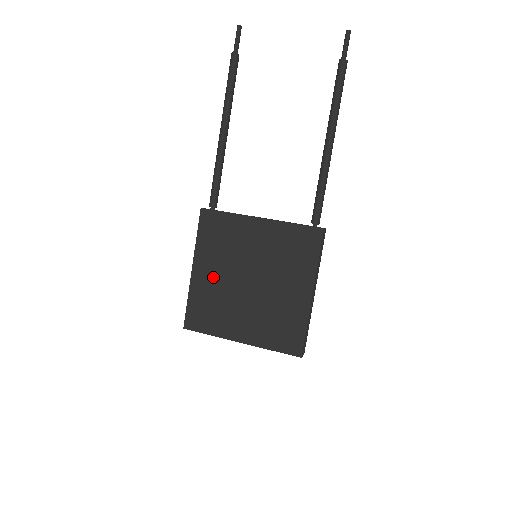
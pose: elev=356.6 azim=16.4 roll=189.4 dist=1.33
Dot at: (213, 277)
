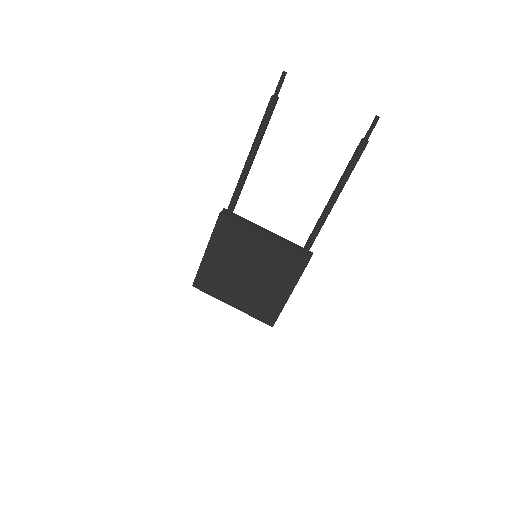
Dot at: (220, 262)
